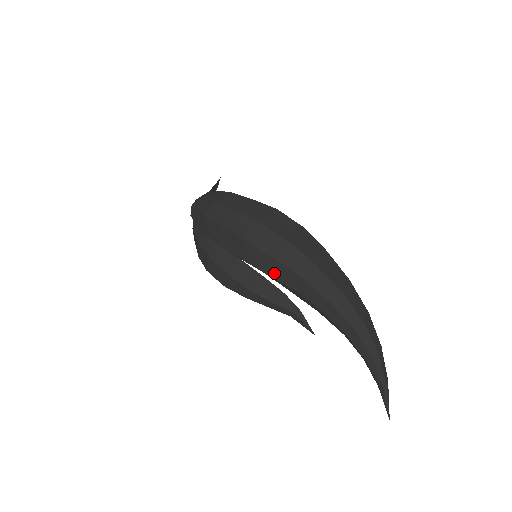
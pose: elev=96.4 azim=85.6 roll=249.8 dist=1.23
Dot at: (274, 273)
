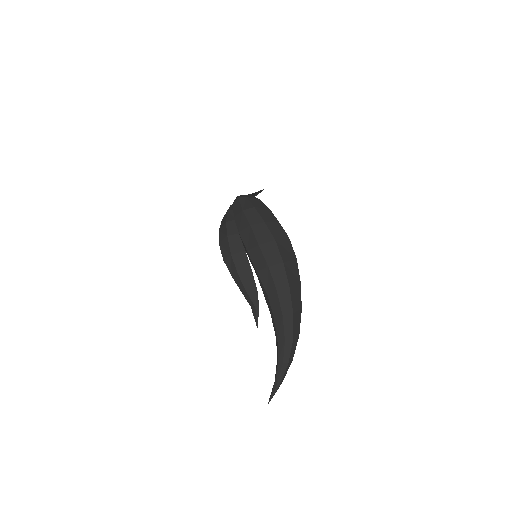
Dot at: (262, 274)
